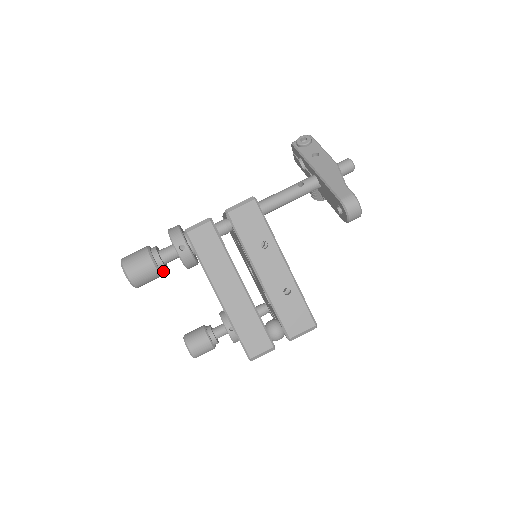
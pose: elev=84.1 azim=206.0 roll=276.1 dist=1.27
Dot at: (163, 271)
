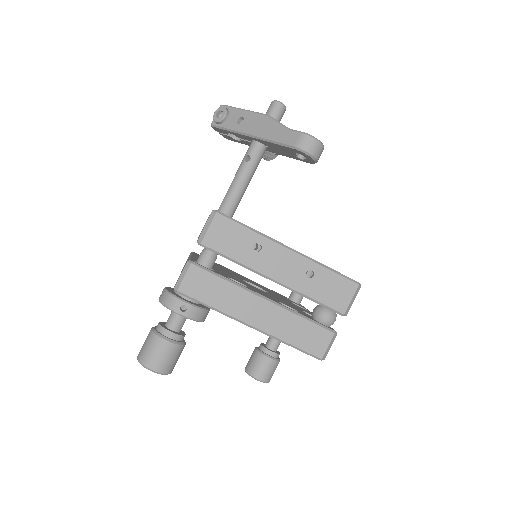
Dot at: (183, 339)
